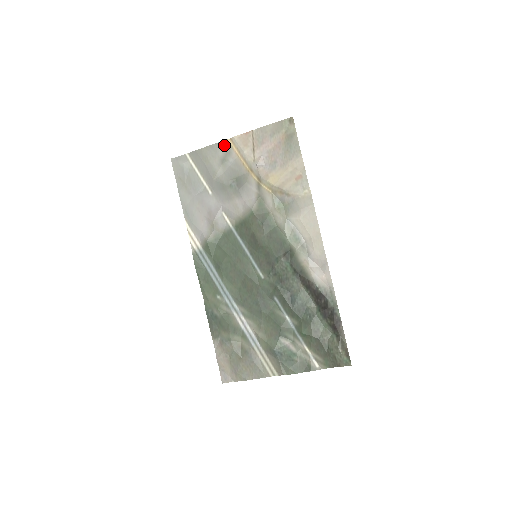
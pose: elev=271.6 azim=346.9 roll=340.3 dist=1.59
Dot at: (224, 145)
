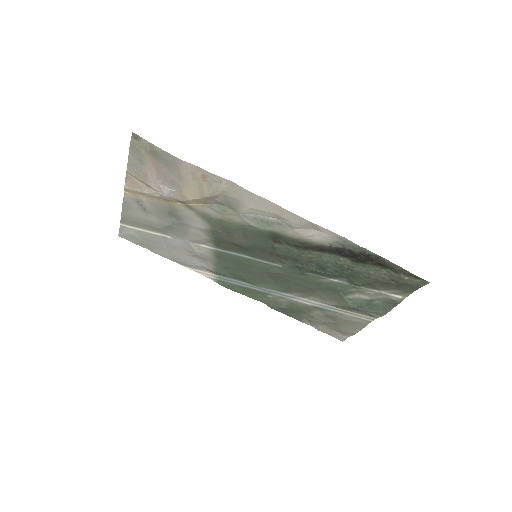
Dot at: (128, 199)
